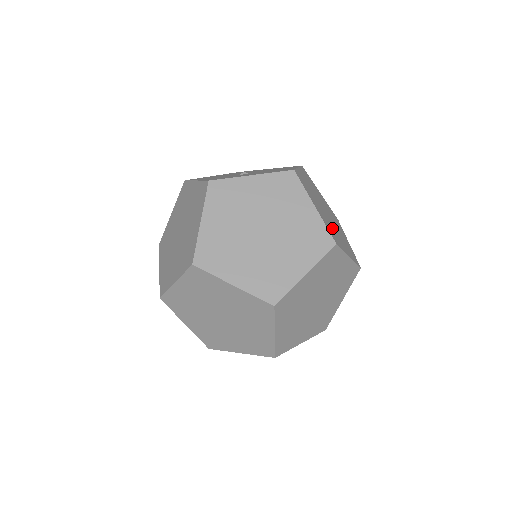
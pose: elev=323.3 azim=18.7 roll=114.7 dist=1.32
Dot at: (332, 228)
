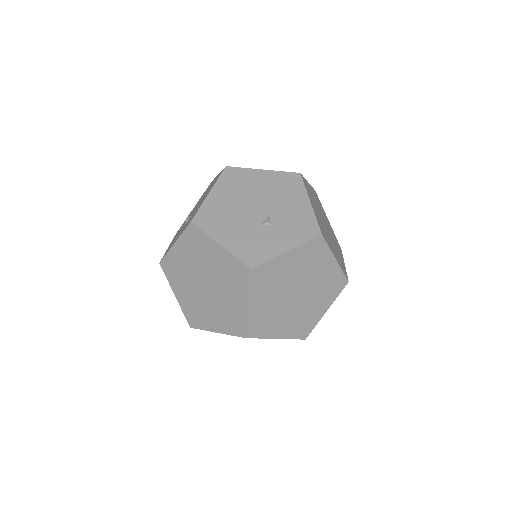
Dot at: (258, 236)
